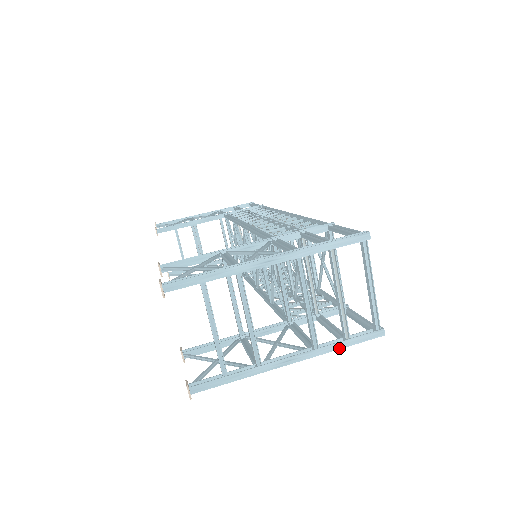
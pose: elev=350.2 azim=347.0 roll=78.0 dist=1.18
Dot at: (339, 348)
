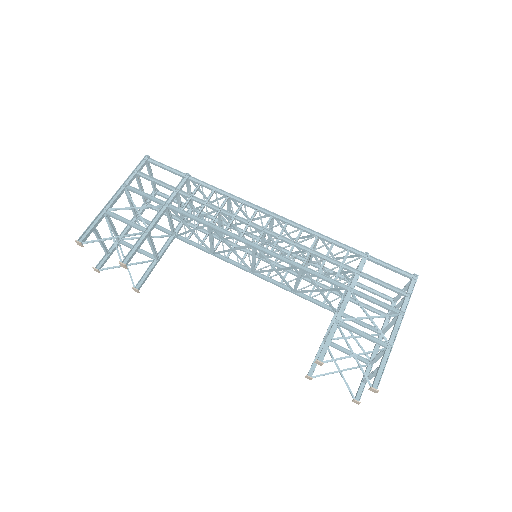
Dot at: occluded
